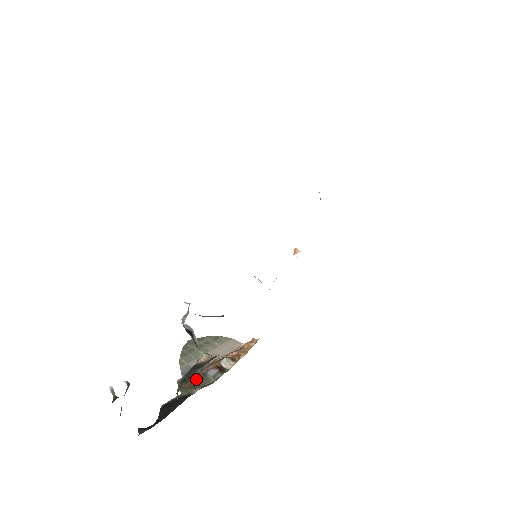
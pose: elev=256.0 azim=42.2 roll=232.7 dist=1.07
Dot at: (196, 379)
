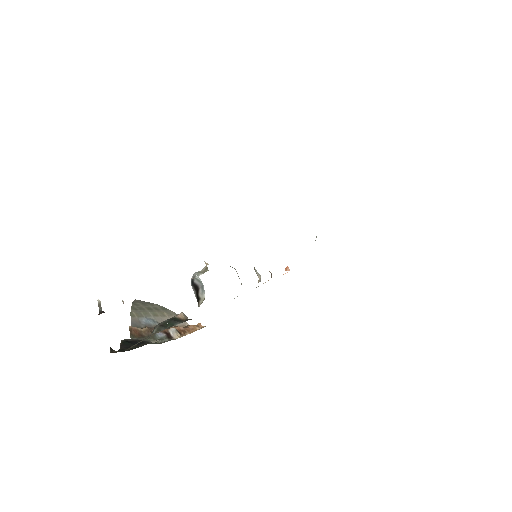
Dot at: (145, 334)
